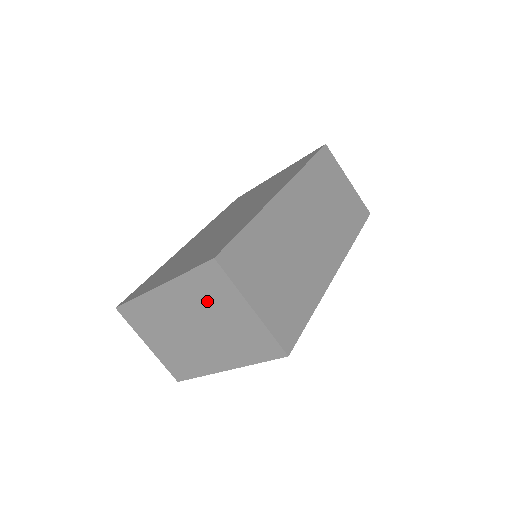
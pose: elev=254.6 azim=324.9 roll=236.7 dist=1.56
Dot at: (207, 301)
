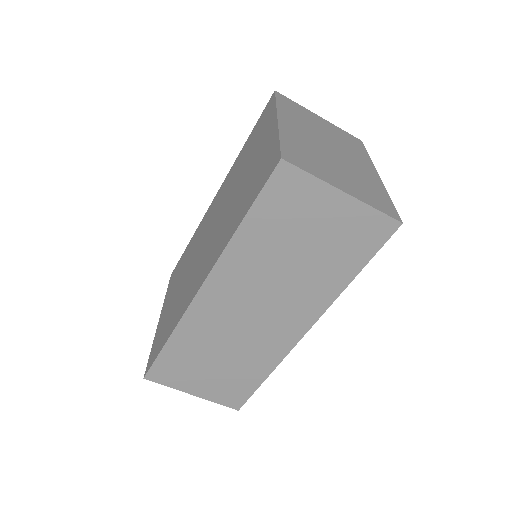
Dot at: occluded
